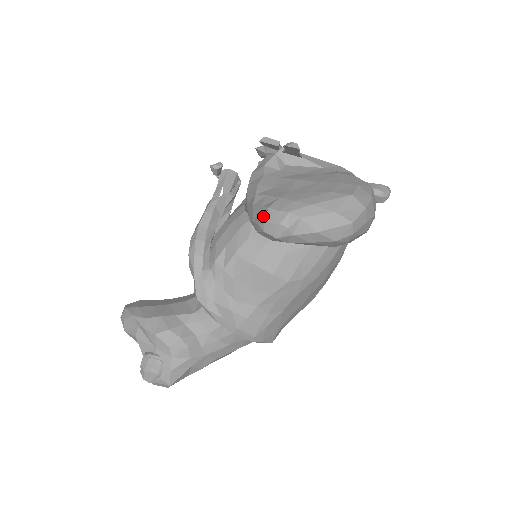
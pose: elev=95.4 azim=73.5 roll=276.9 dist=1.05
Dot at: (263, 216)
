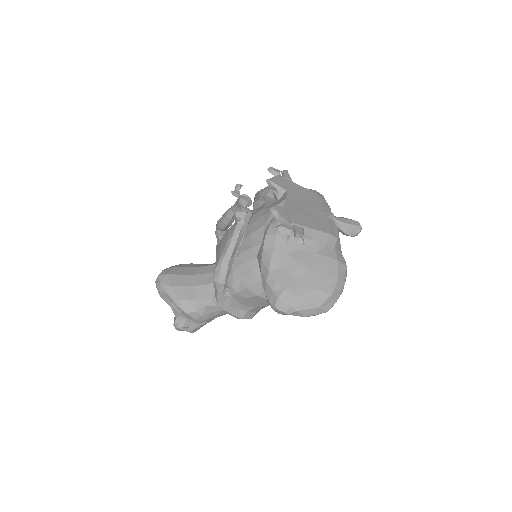
Dot at: (274, 301)
